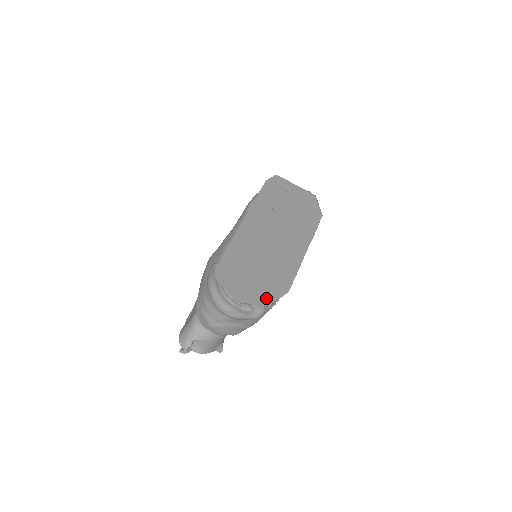
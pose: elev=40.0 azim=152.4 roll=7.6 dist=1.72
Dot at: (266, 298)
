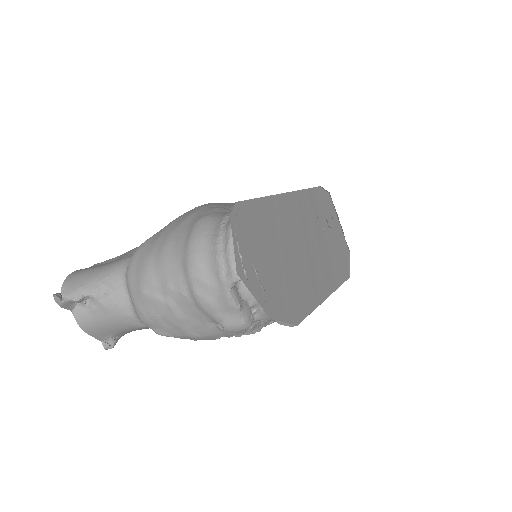
Dot at: (271, 307)
